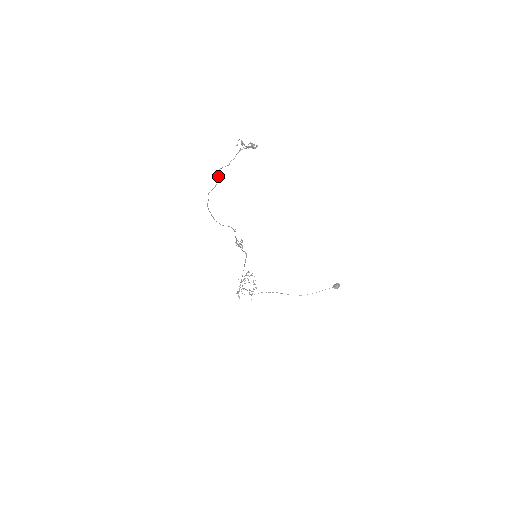
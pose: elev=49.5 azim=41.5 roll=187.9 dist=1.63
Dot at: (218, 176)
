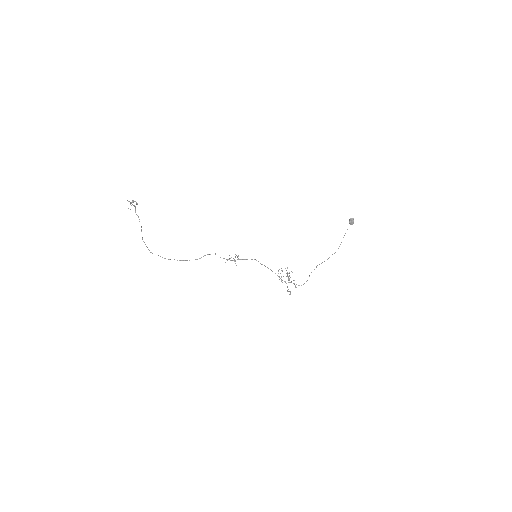
Dot at: (142, 237)
